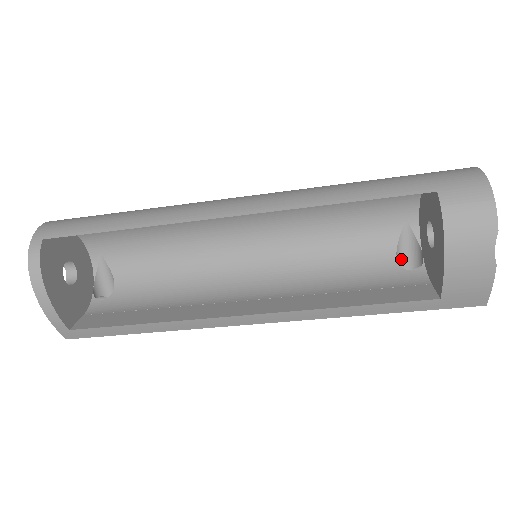
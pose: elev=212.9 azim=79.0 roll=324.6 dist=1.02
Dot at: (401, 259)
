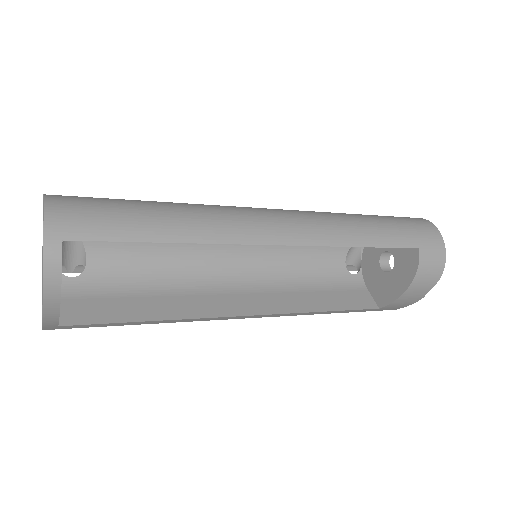
Dot at: occluded
